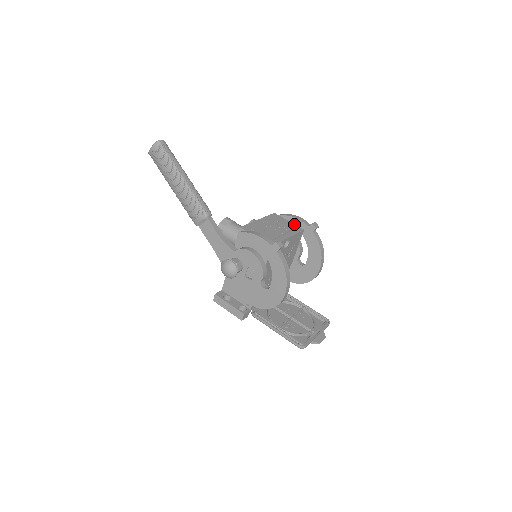
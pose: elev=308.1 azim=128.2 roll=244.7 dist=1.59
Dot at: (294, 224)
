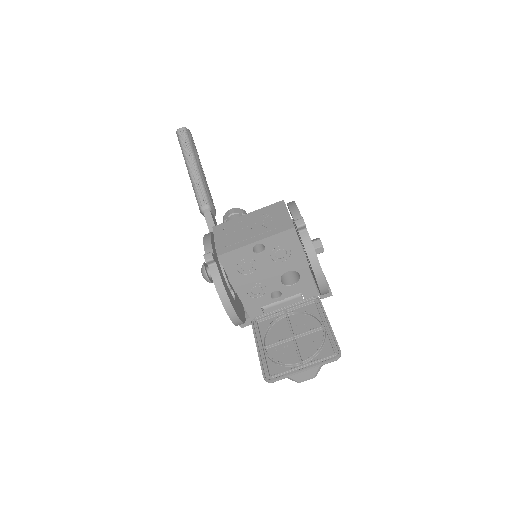
Dot at: (290, 218)
